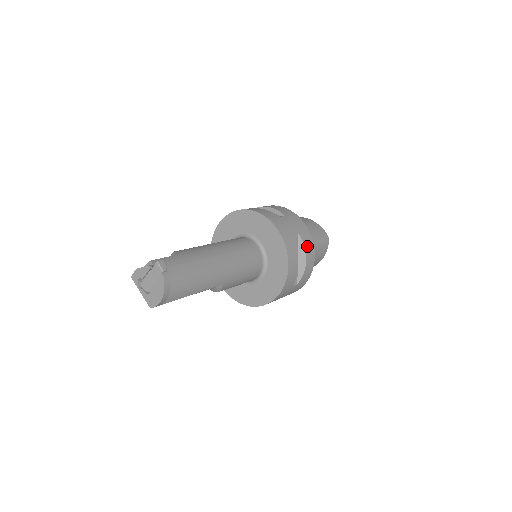
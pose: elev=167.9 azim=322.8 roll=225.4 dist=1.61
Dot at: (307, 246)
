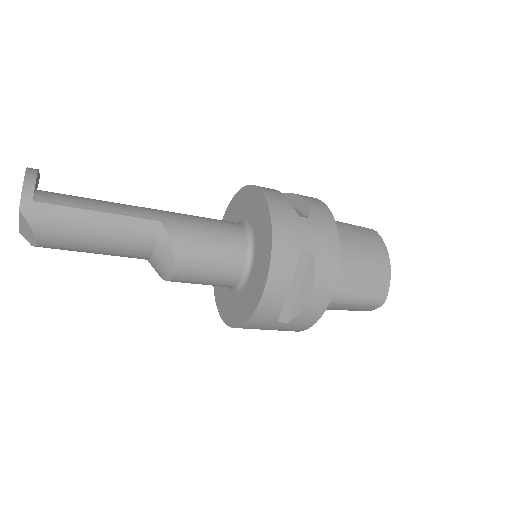
Dot at: occluded
